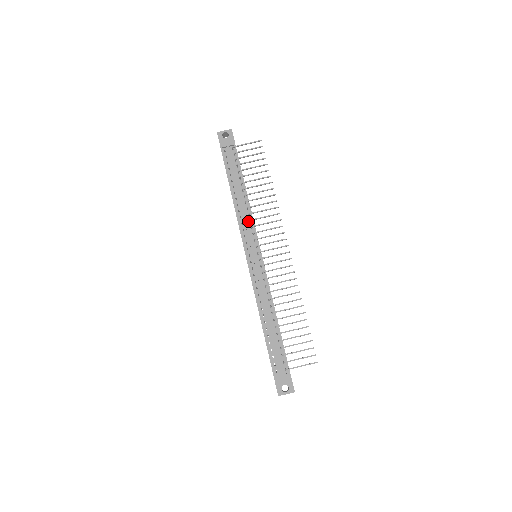
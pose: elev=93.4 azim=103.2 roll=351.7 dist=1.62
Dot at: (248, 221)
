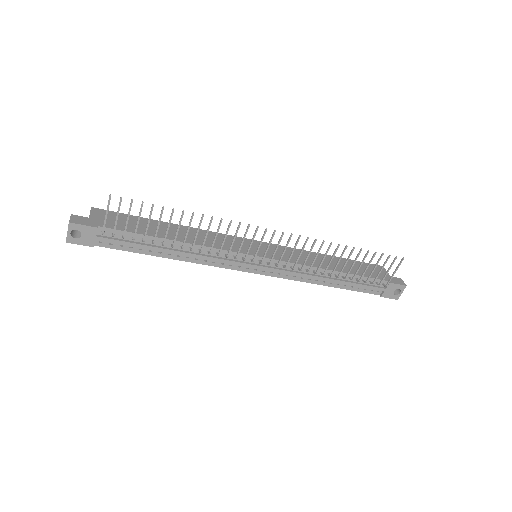
Dot at: (215, 255)
